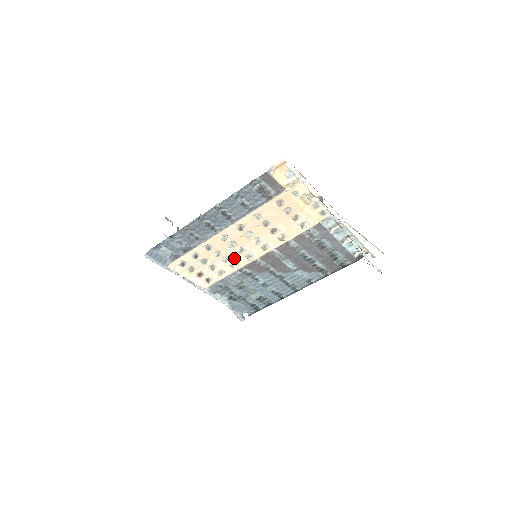
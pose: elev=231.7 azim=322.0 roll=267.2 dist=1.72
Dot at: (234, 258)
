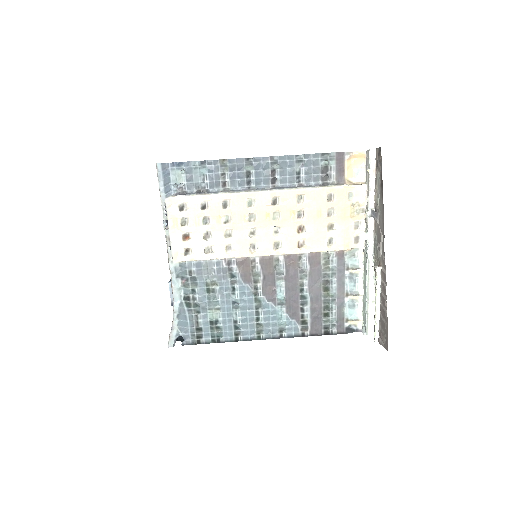
Dot at: (238, 238)
